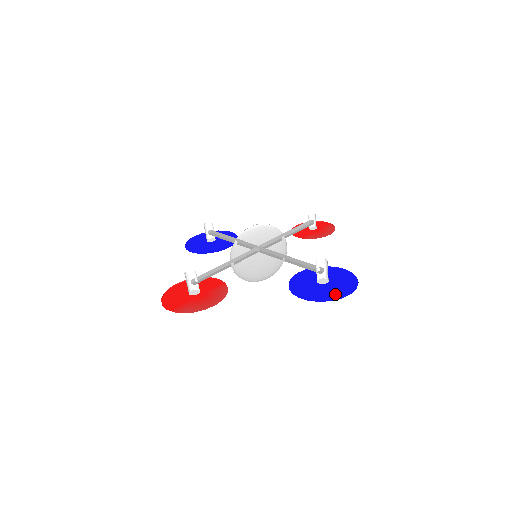
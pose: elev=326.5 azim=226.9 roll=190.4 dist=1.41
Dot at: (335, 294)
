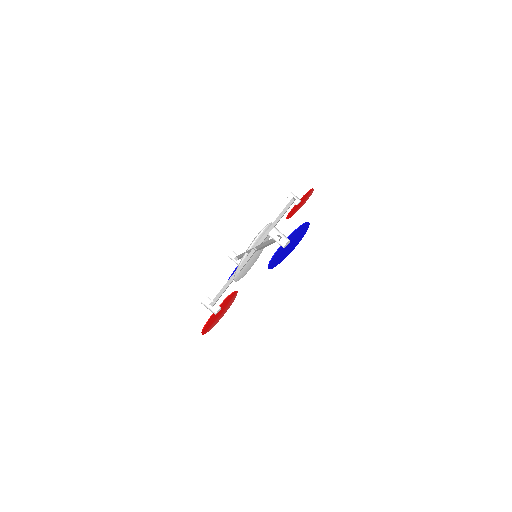
Dot at: (291, 249)
